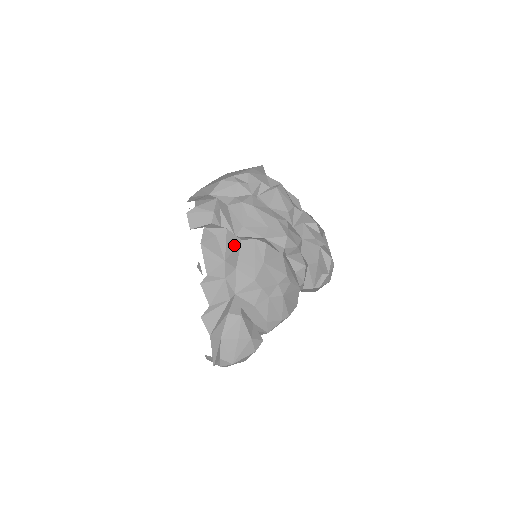
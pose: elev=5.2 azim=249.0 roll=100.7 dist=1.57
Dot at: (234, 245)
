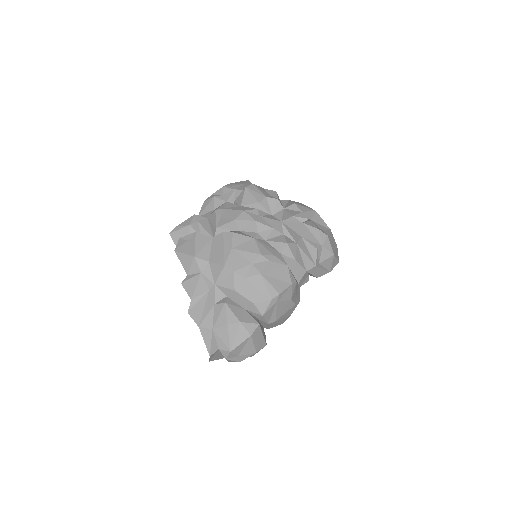
Dot at: (204, 243)
